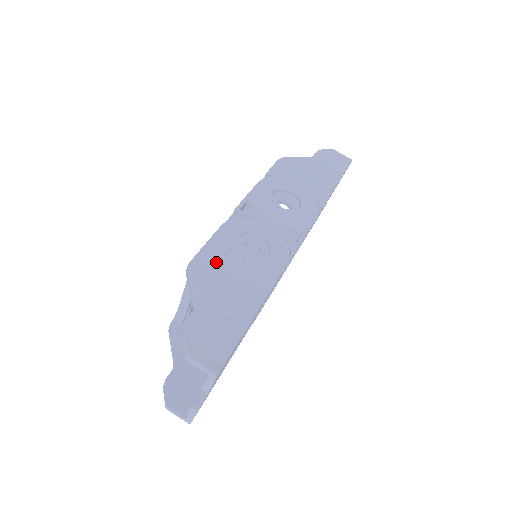
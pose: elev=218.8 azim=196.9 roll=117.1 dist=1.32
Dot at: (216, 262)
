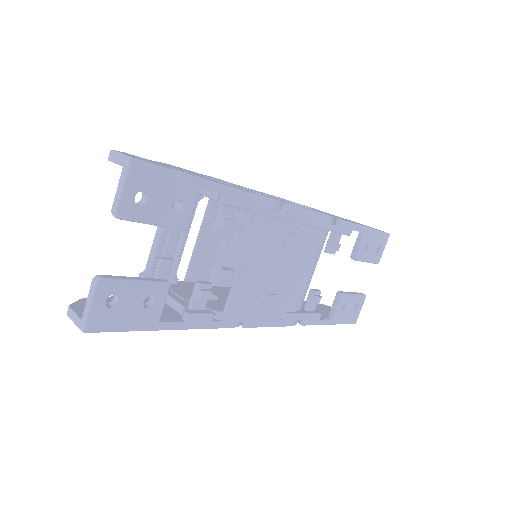
Dot at: occluded
